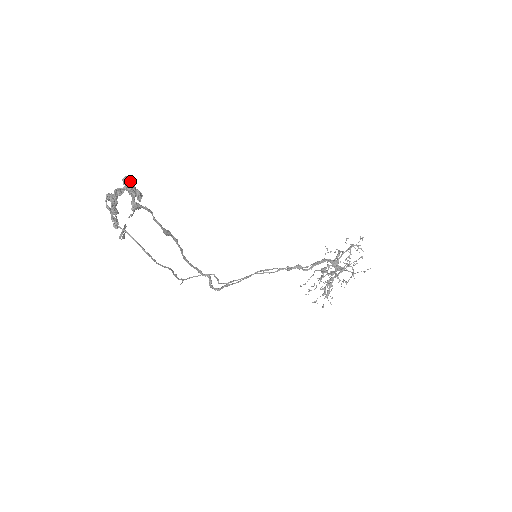
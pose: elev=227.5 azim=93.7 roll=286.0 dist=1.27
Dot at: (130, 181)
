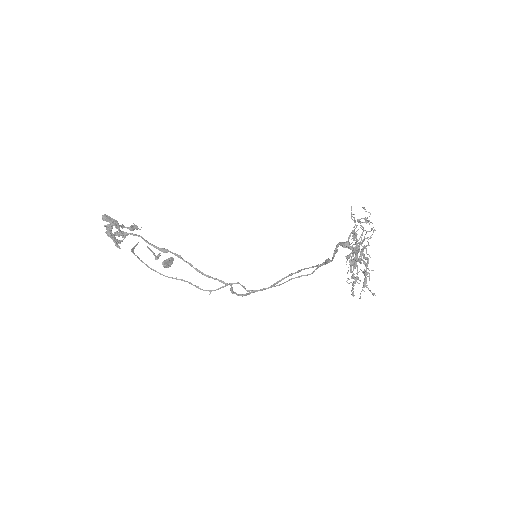
Dot at: (107, 217)
